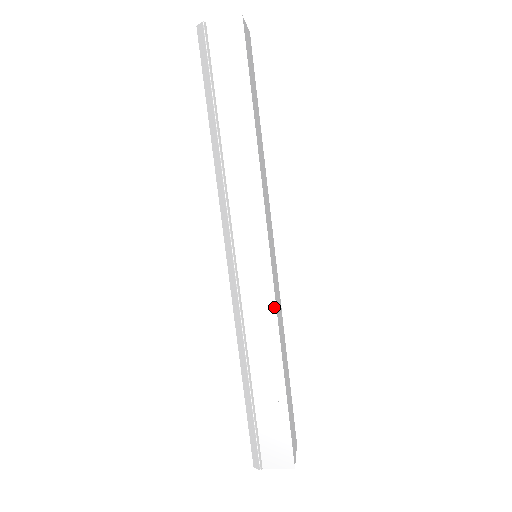
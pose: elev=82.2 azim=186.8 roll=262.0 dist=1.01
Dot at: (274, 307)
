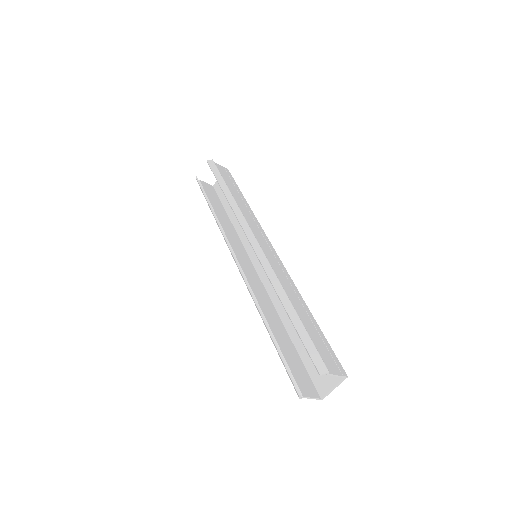
Dot at: (286, 271)
